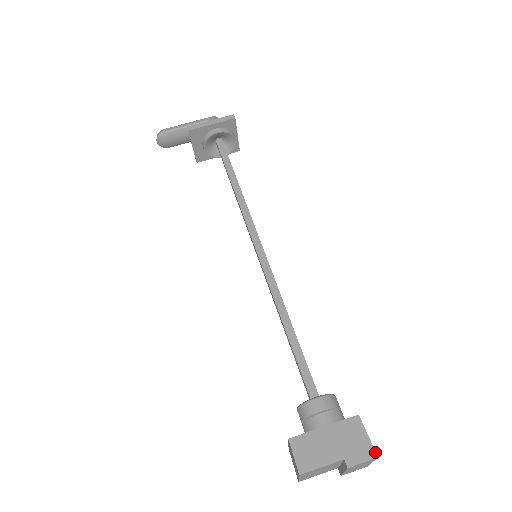
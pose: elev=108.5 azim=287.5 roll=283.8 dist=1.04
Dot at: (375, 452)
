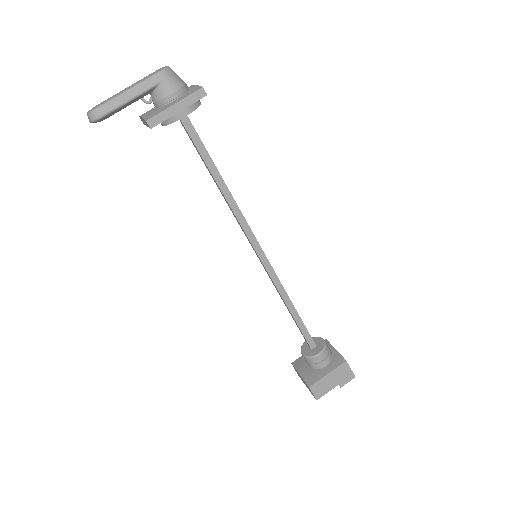
Dot at: (354, 375)
